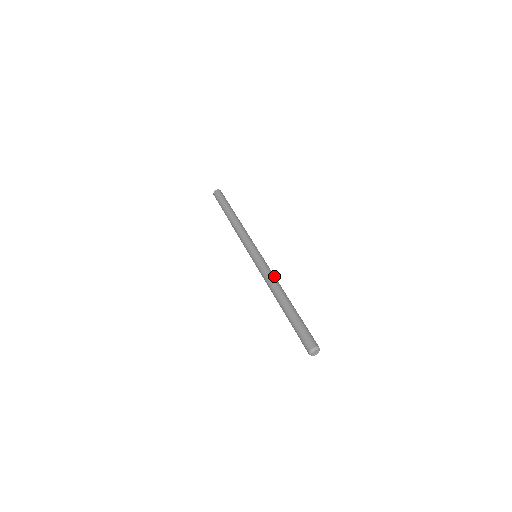
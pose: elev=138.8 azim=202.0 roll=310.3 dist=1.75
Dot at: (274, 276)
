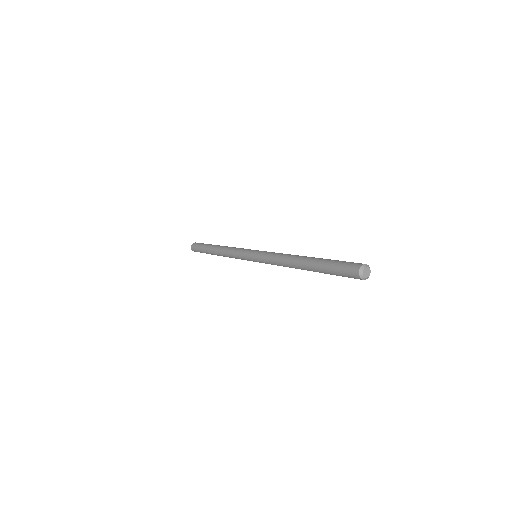
Dot at: occluded
